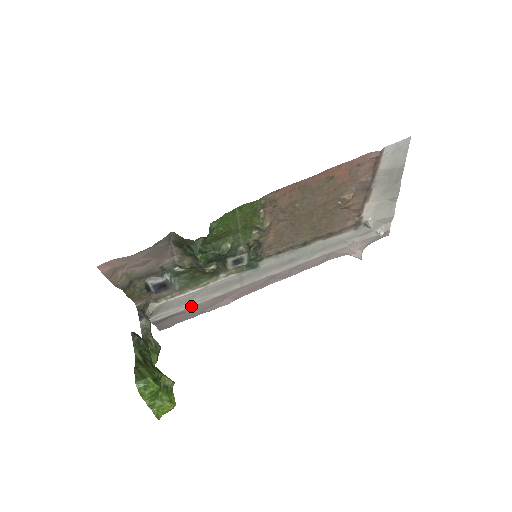
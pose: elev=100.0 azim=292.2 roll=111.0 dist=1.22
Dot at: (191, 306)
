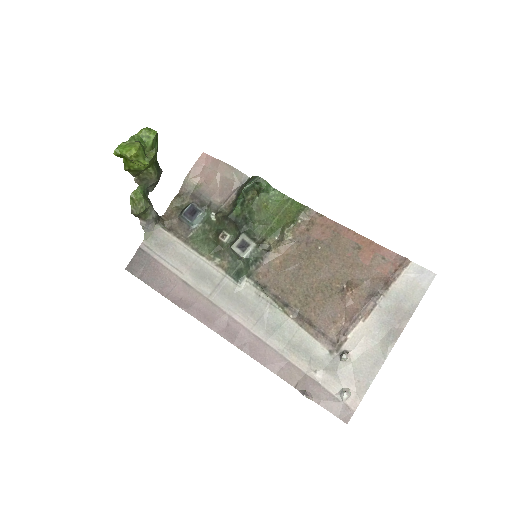
Dot at: (168, 267)
